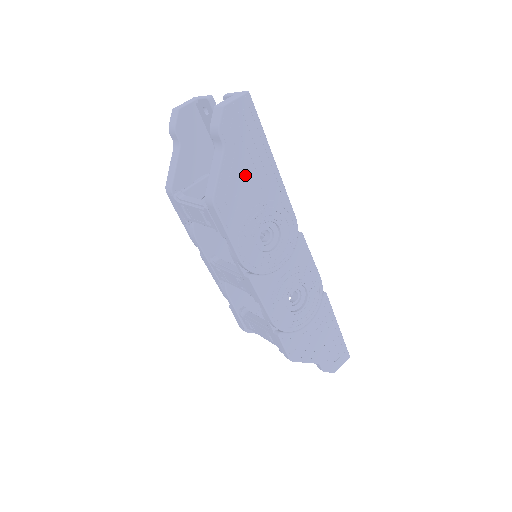
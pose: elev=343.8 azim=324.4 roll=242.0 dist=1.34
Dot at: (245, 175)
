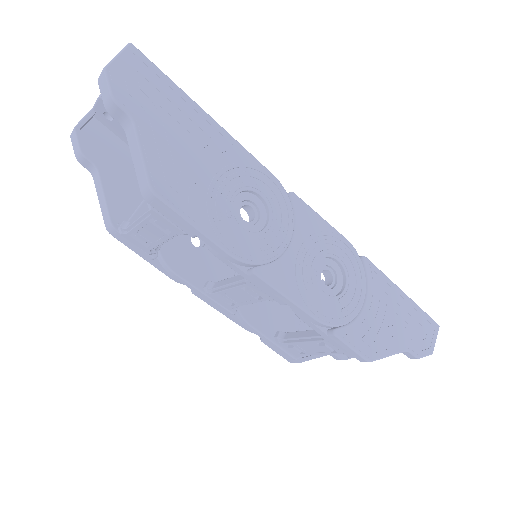
Dot at: (179, 144)
